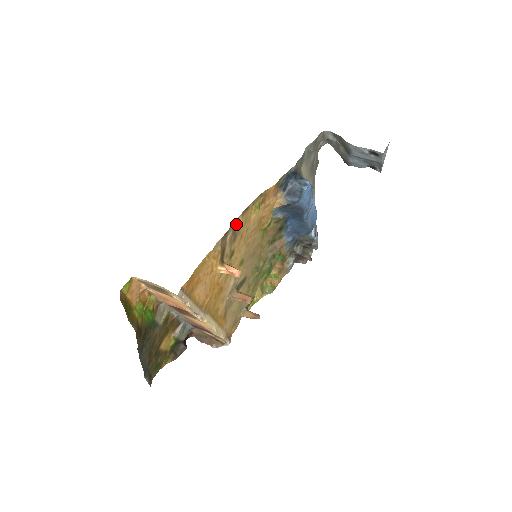
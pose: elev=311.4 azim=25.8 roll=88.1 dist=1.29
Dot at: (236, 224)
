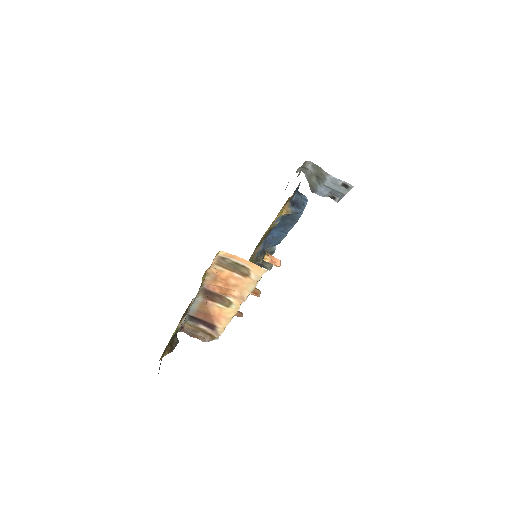
Dot at: occluded
